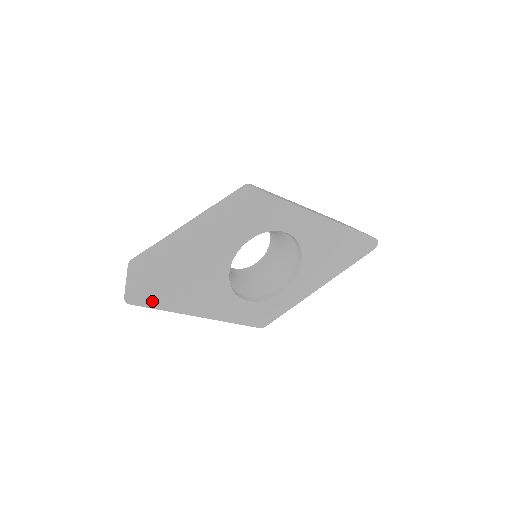
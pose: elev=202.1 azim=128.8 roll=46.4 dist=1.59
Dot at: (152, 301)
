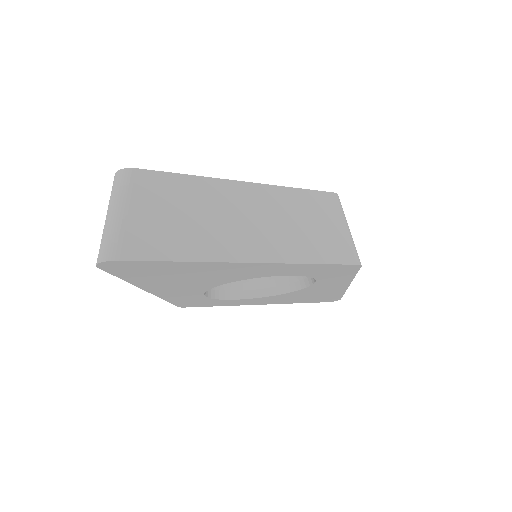
Dot at: (126, 272)
